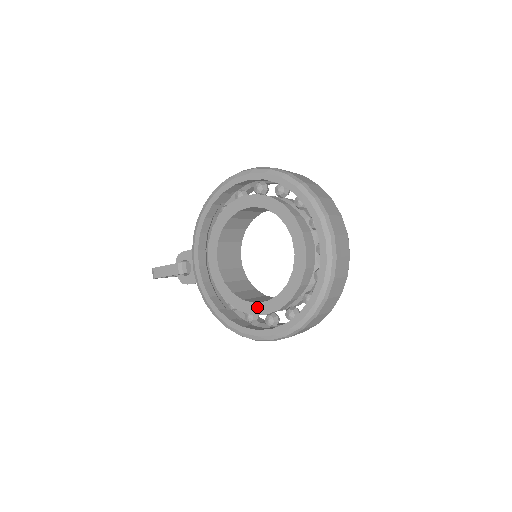
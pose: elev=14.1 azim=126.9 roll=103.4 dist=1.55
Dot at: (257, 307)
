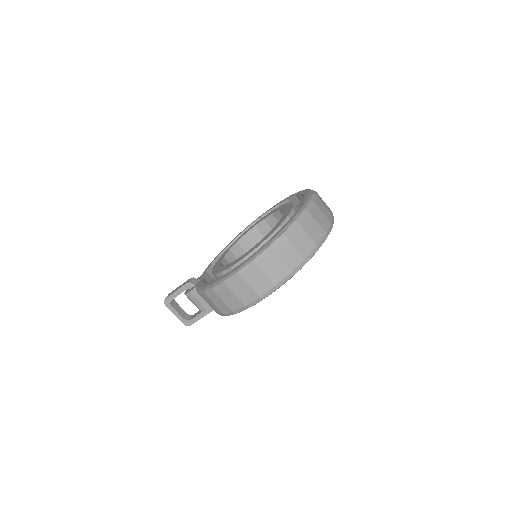
Dot at: (238, 259)
